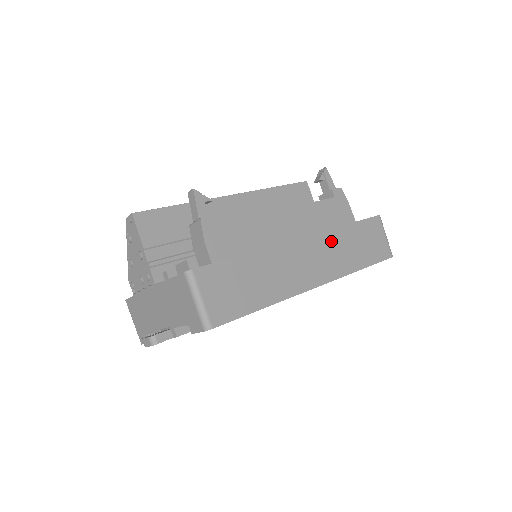
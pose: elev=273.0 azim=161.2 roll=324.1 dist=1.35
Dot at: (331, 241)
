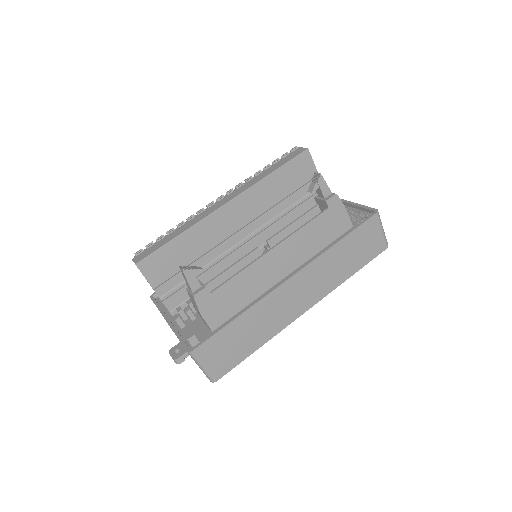
Dot at: (321, 266)
